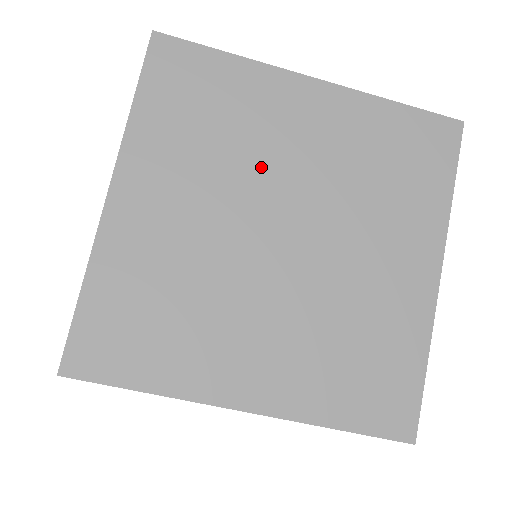
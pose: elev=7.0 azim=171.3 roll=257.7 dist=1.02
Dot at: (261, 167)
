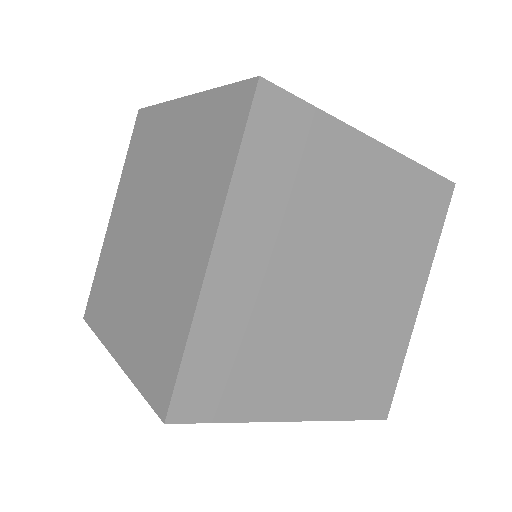
Dot at: (329, 224)
